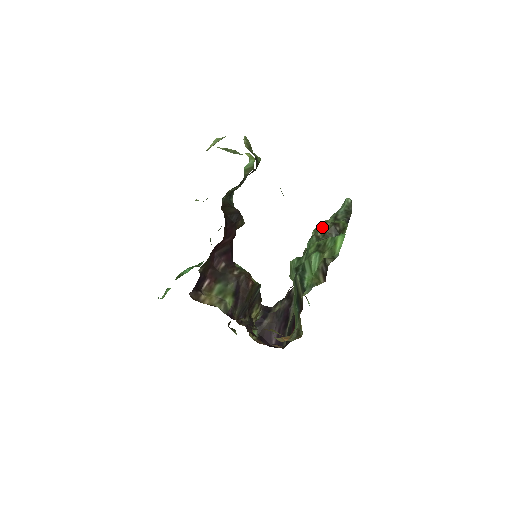
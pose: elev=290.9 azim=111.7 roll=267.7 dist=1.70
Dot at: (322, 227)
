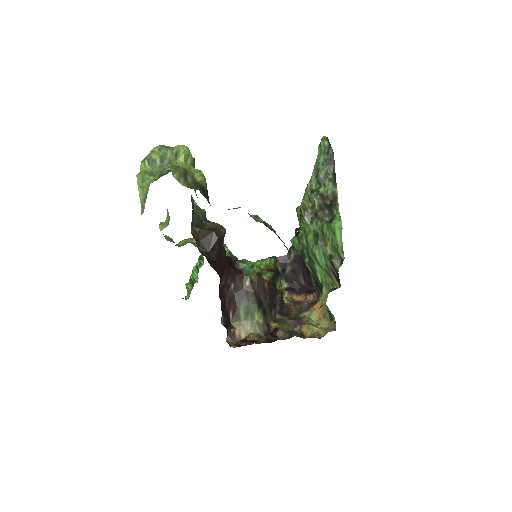
Dot at: (309, 202)
